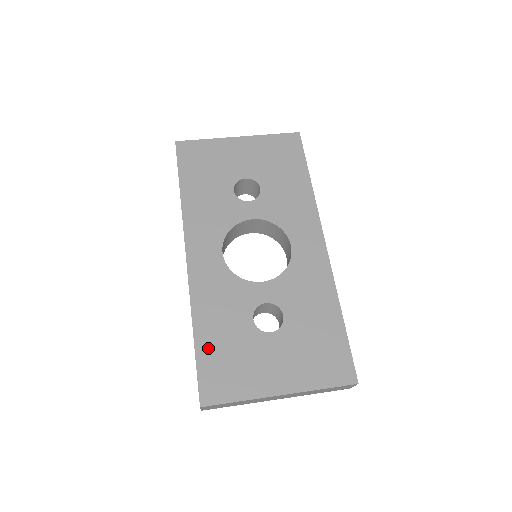
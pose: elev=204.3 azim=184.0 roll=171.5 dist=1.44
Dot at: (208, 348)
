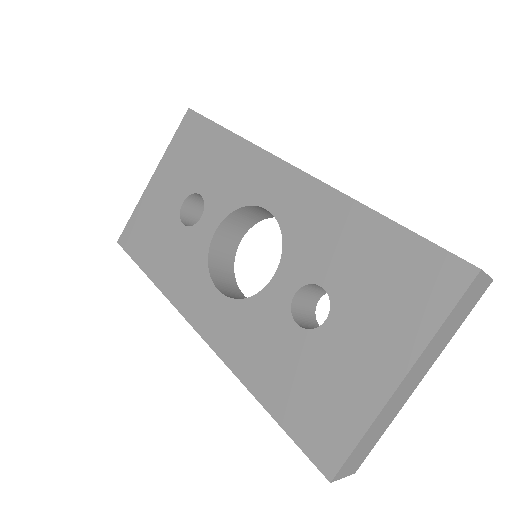
Dot at: (283, 404)
